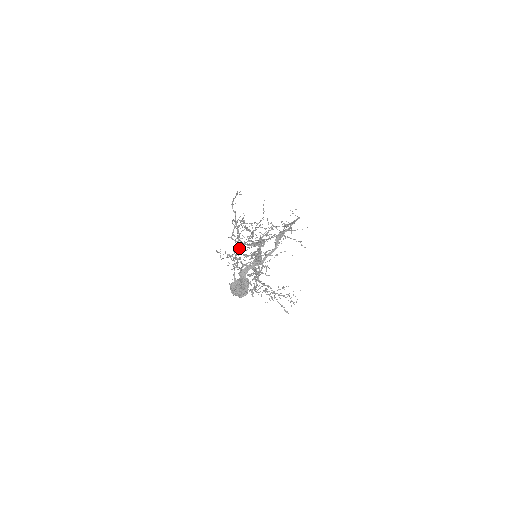
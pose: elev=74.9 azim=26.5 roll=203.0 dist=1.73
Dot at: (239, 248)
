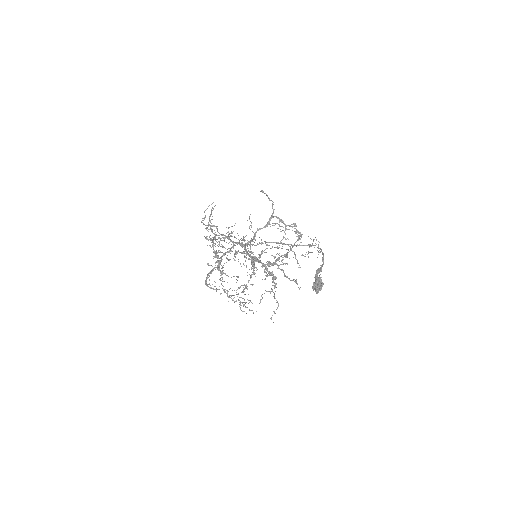
Dot at: (215, 236)
